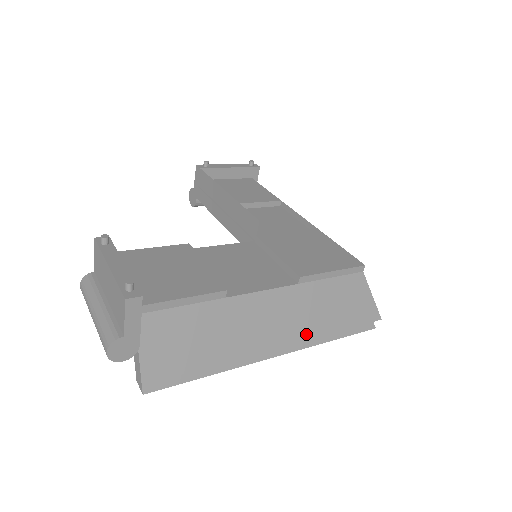
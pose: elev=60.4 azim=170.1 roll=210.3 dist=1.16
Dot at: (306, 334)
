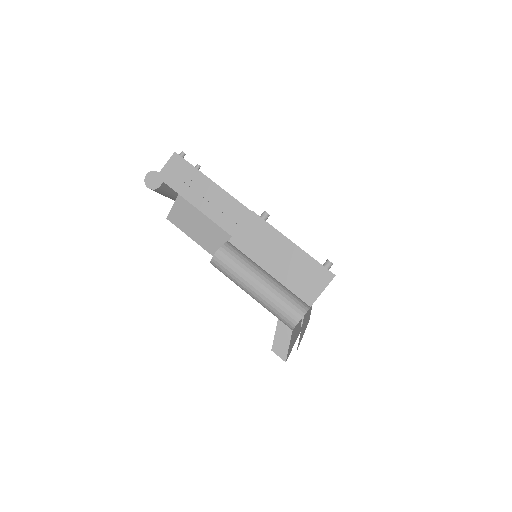
Dot at: (306, 325)
